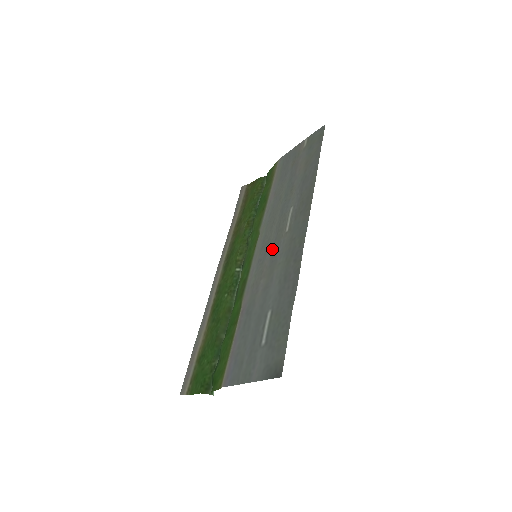
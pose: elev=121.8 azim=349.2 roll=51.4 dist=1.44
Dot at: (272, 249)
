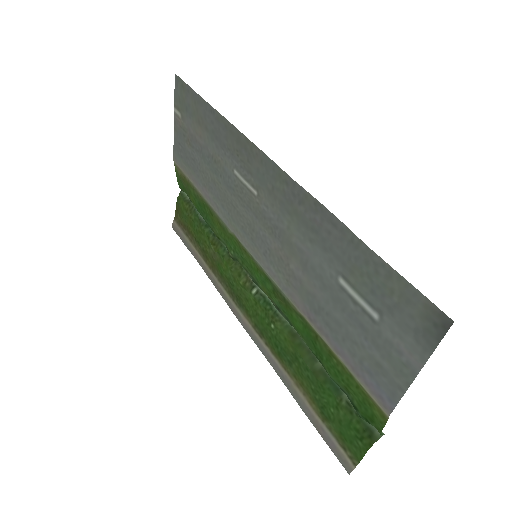
Dot at: (263, 228)
